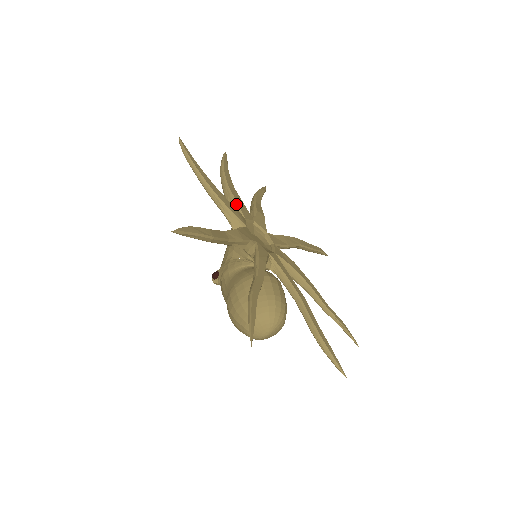
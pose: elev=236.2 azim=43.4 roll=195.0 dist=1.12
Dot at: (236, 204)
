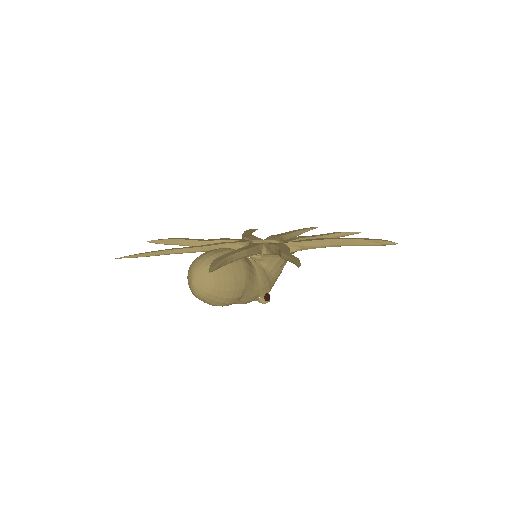
Dot at: occluded
